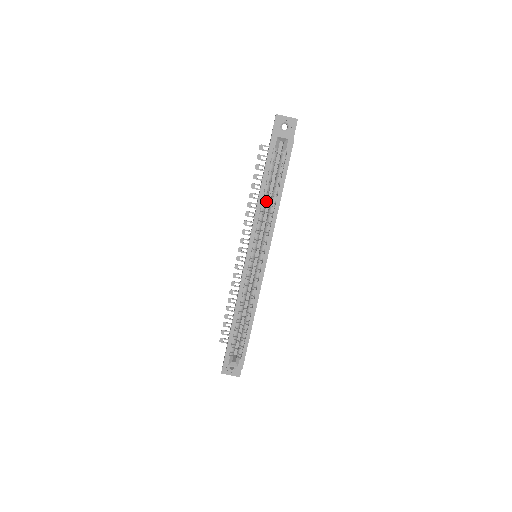
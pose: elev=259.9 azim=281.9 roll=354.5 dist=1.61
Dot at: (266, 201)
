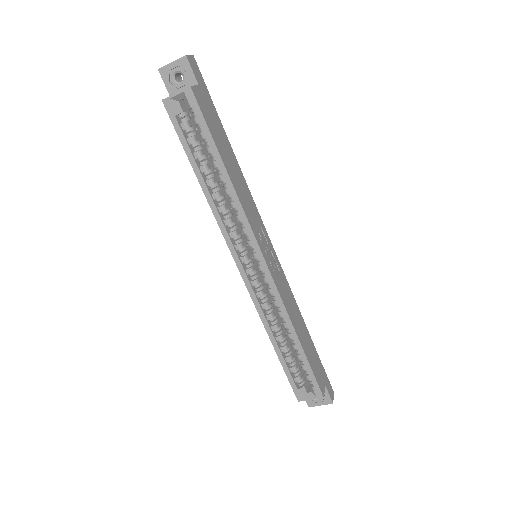
Dot at: occluded
